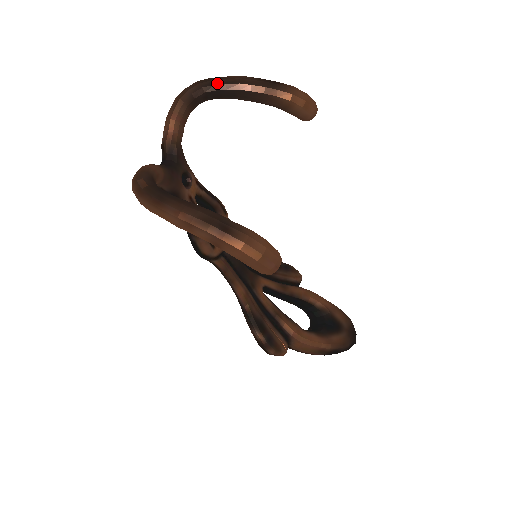
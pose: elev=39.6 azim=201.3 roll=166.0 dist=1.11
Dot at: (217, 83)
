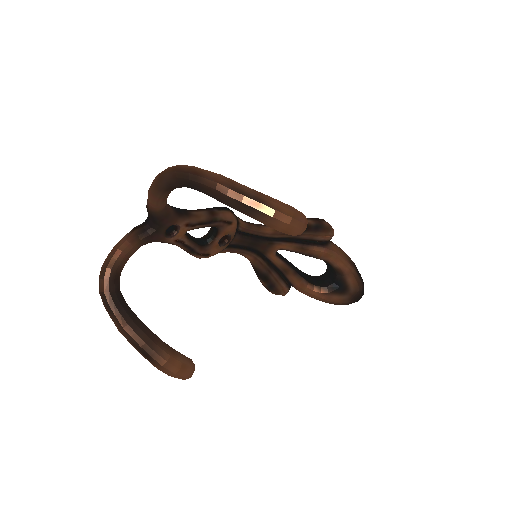
Dot at: (193, 184)
